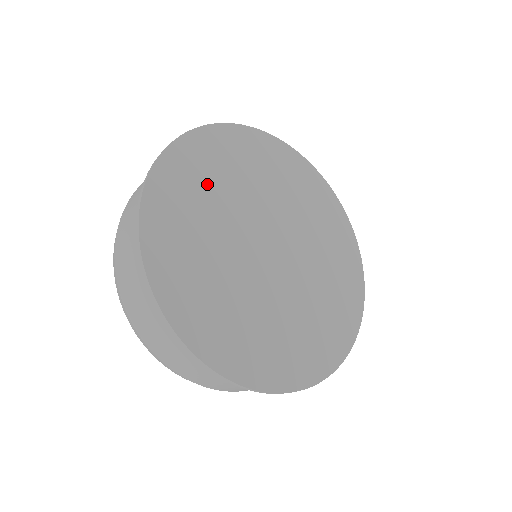
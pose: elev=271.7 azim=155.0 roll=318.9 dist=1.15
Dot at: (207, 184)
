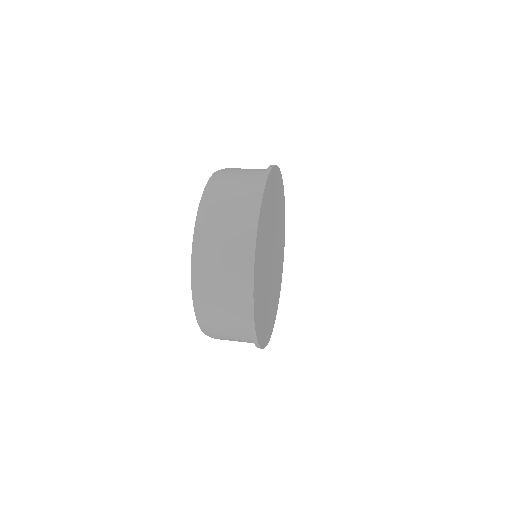
Dot at: (268, 214)
